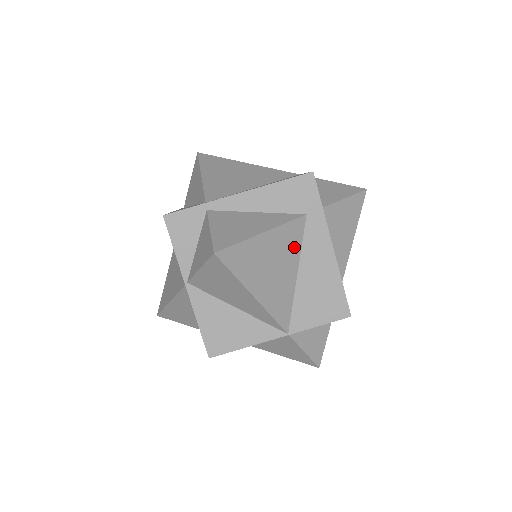
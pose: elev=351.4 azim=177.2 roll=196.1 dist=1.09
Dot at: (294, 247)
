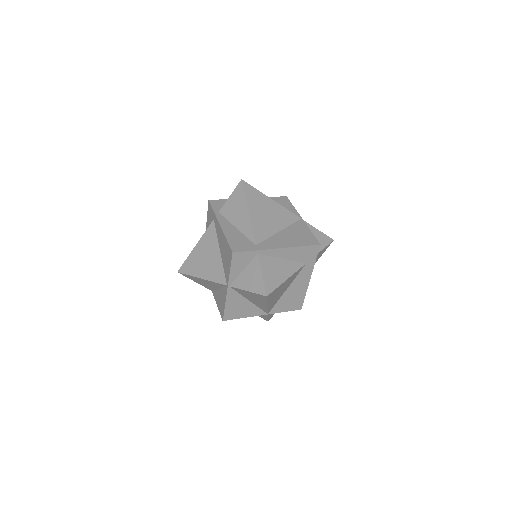
Dot at: (293, 279)
